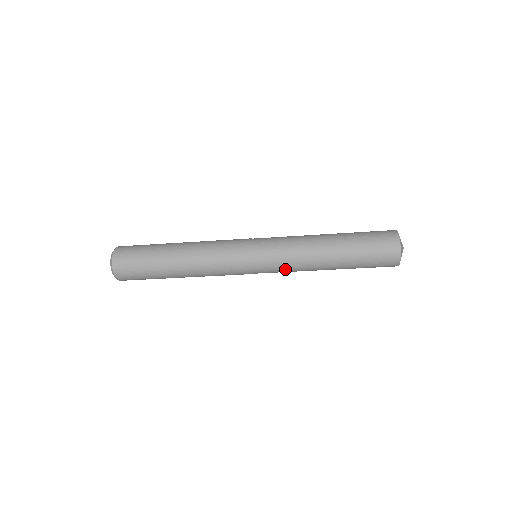
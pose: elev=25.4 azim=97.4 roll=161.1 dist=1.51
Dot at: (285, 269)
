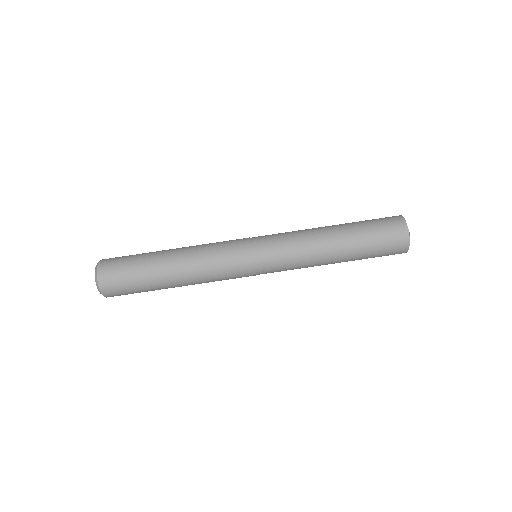
Dot at: (287, 246)
